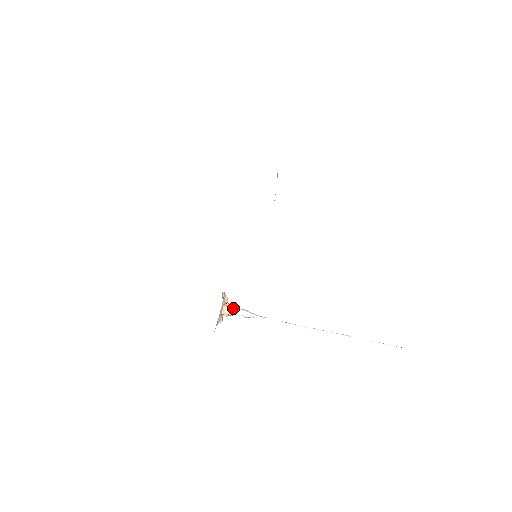
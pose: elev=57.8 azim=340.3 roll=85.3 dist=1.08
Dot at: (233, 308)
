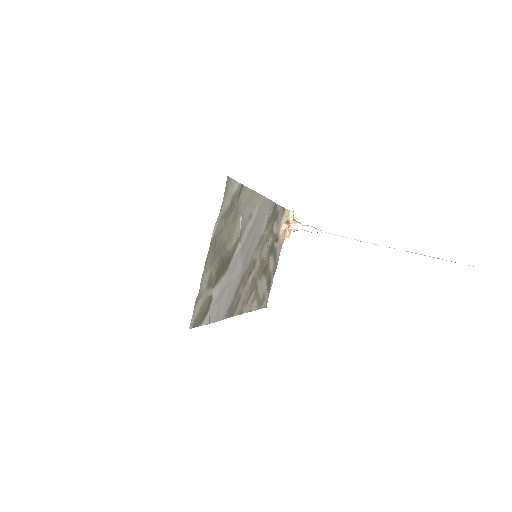
Dot at: (298, 227)
